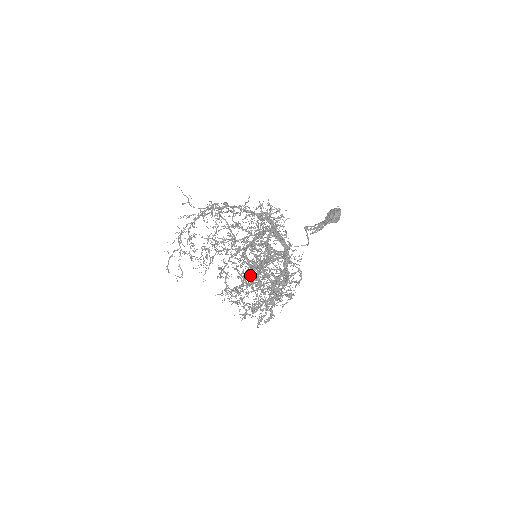
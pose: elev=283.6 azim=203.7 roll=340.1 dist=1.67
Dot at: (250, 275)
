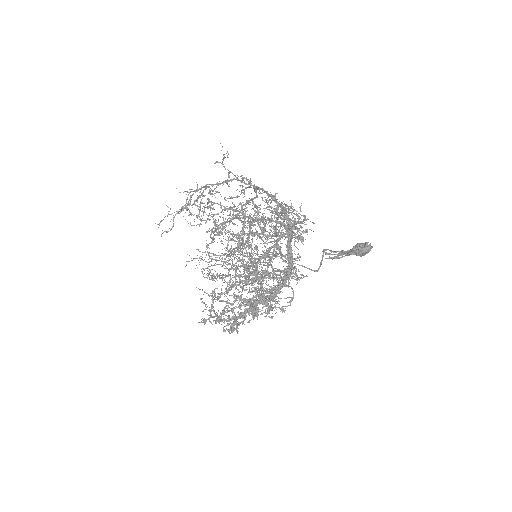
Dot at: (235, 288)
